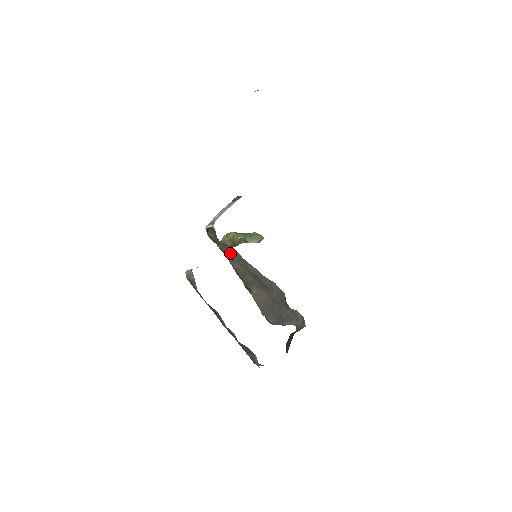
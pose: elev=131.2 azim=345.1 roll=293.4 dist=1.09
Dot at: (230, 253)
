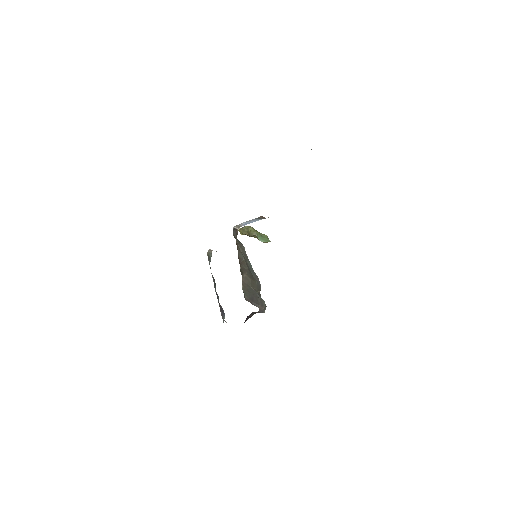
Dot at: (241, 248)
